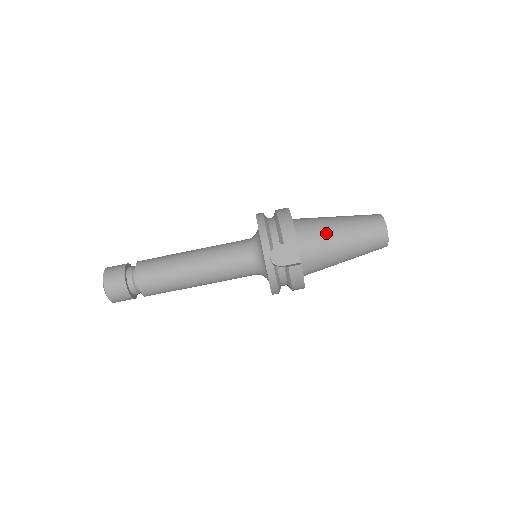
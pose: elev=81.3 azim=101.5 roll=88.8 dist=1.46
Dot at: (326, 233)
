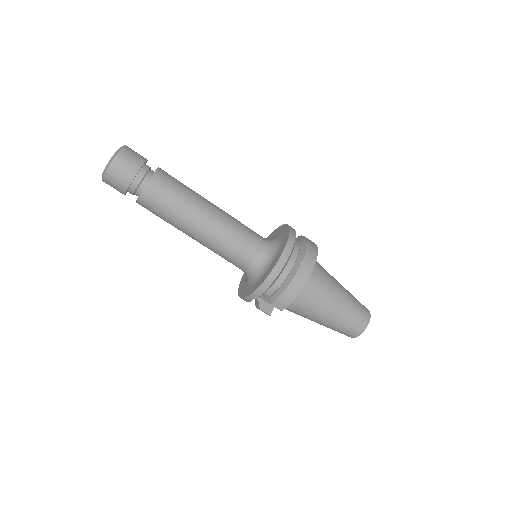
Dot at: (313, 311)
